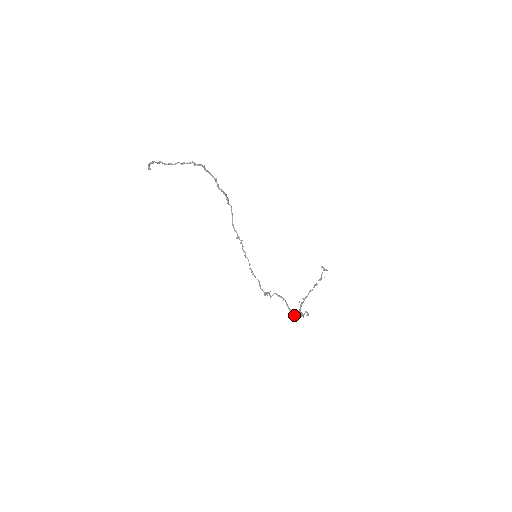
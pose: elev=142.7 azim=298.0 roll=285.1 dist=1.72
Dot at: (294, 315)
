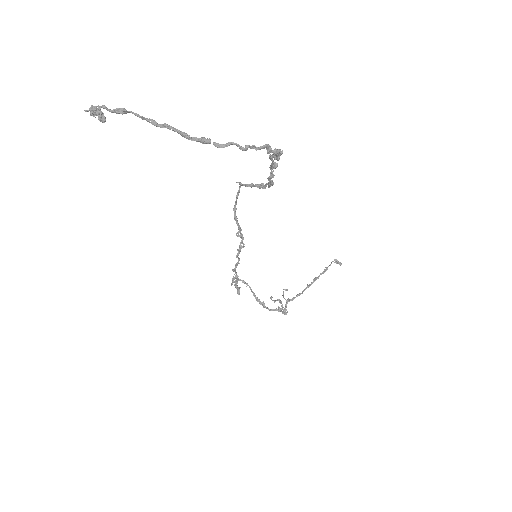
Dot at: (265, 307)
